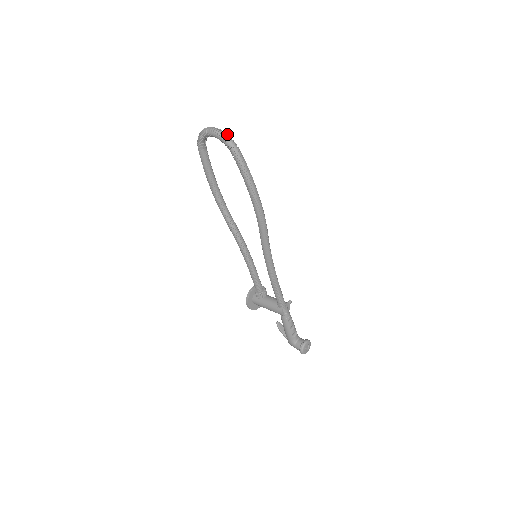
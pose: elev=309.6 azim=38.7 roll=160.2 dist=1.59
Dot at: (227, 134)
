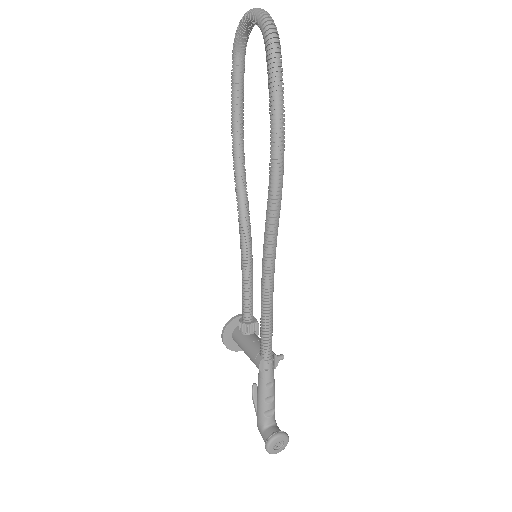
Dot at: (271, 17)
